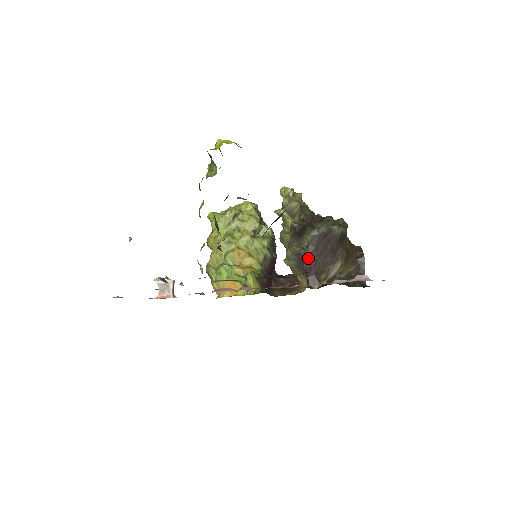
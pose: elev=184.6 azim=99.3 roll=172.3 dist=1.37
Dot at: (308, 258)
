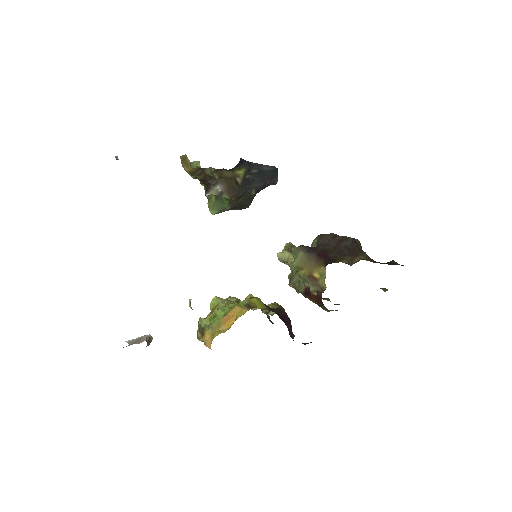
Dot at: (319, 249)
